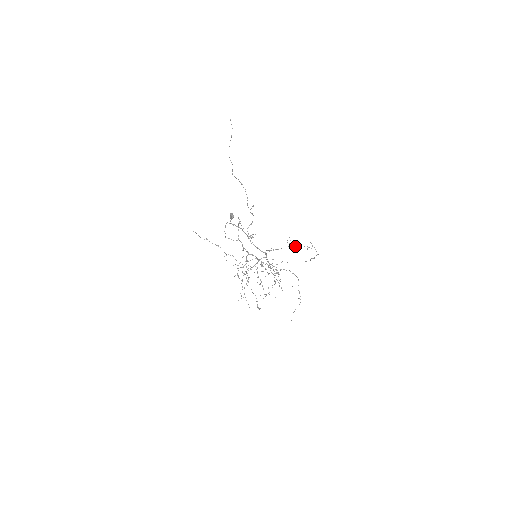
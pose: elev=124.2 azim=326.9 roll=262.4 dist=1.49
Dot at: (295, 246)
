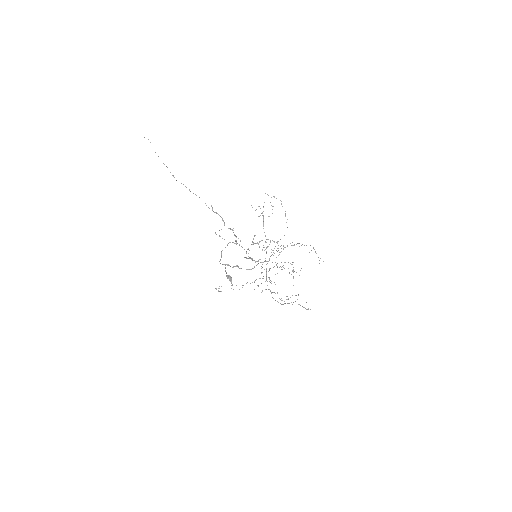
Dot at: (263, 211)
